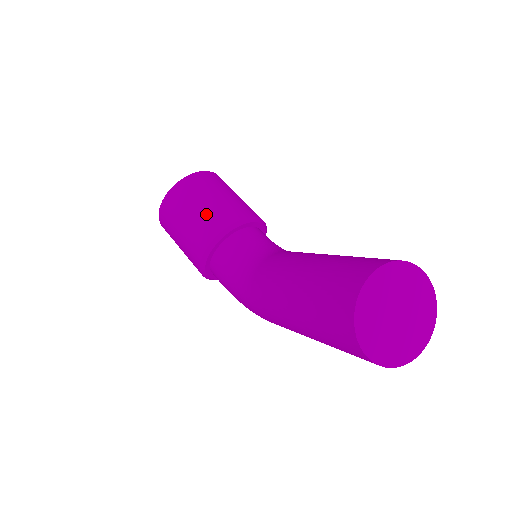
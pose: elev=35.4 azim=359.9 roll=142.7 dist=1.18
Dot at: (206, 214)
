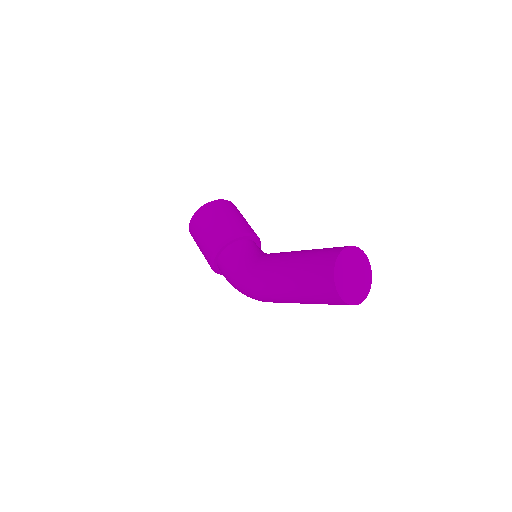
Dot at: (232, 222)
